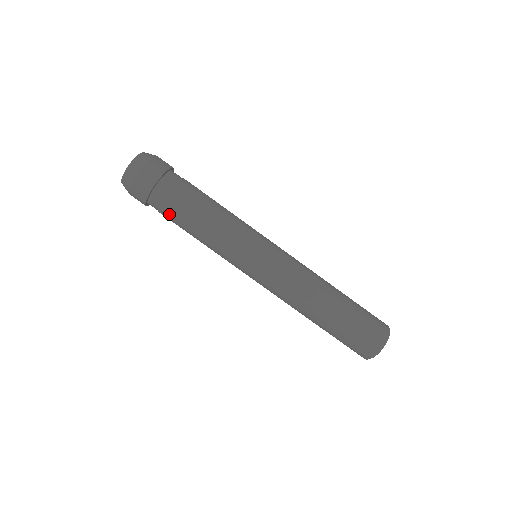
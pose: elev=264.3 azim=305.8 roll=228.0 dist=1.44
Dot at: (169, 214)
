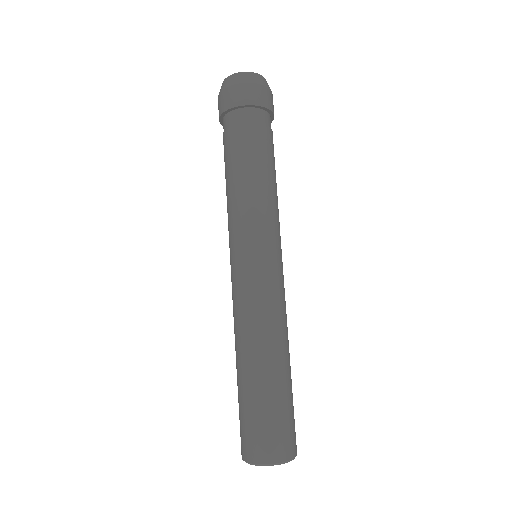
Dot at: (230, 141)
